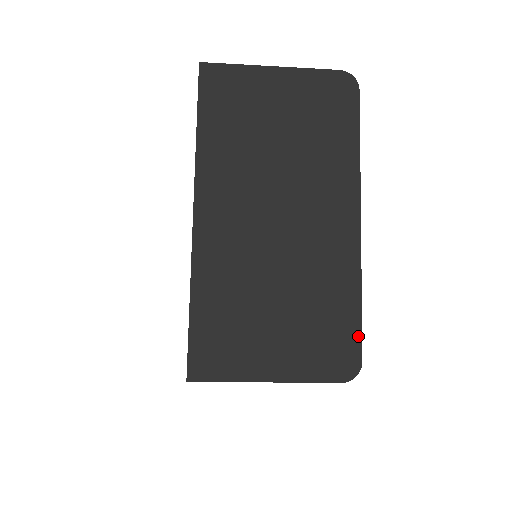
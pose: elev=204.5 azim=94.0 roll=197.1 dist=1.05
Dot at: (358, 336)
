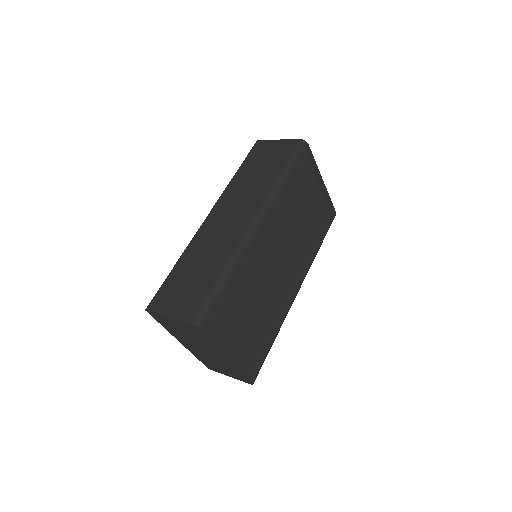
Dot at: (247, 379)
